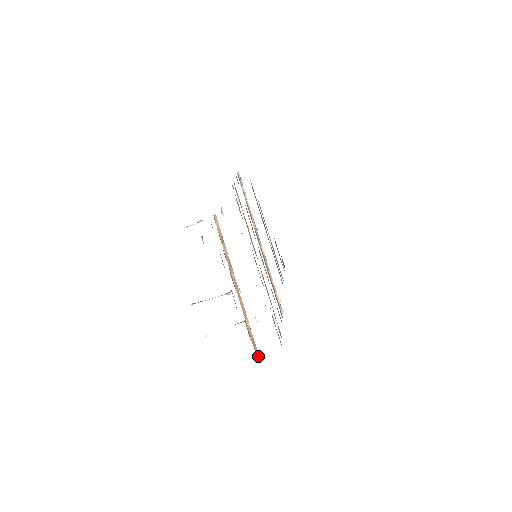
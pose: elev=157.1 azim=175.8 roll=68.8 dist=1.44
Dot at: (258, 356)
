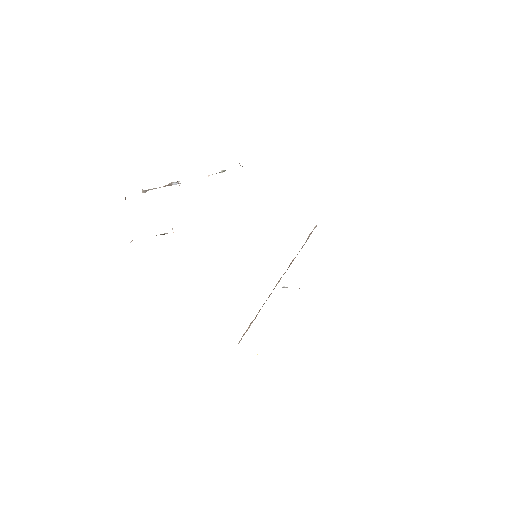
Dot at: occluded
